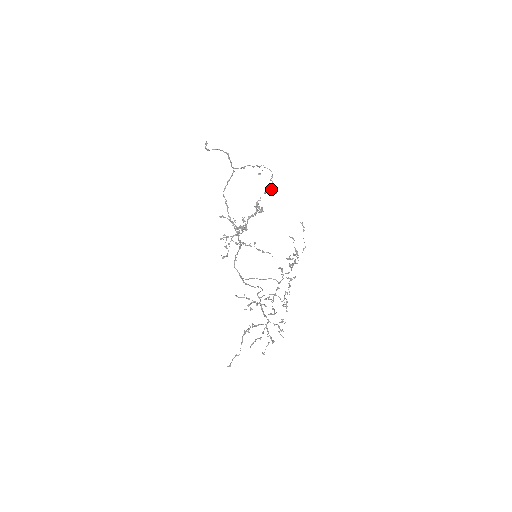
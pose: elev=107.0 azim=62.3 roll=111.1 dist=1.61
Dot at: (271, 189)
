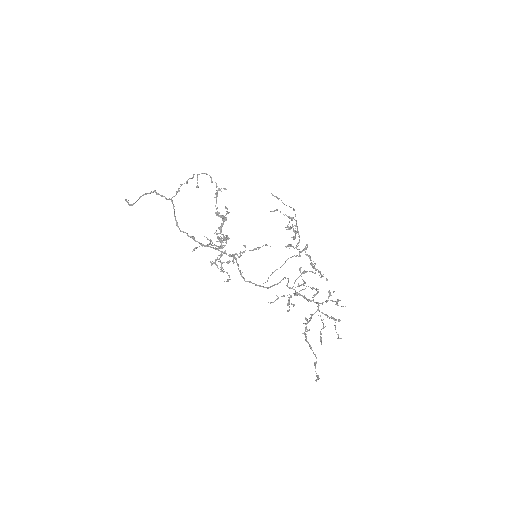
Dot at: (219, 189)
